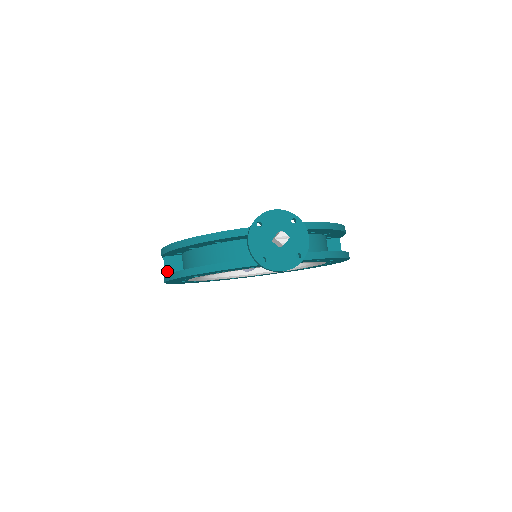
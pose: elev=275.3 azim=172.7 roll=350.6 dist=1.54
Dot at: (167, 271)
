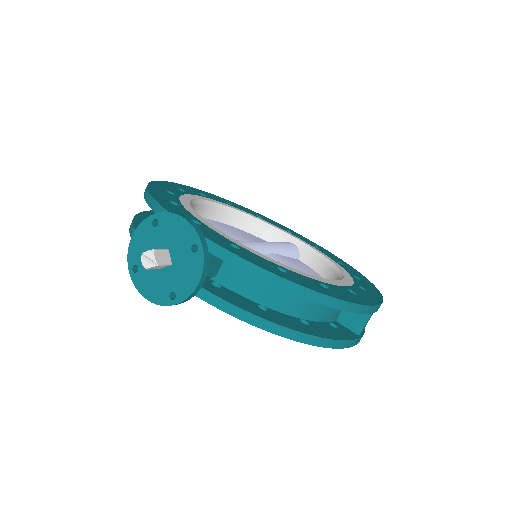
Dot at: occluded
